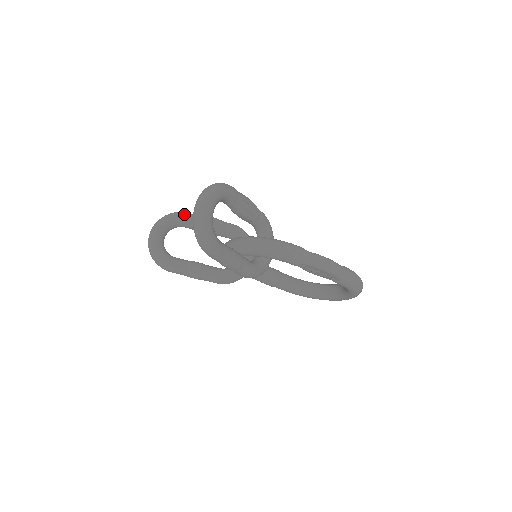
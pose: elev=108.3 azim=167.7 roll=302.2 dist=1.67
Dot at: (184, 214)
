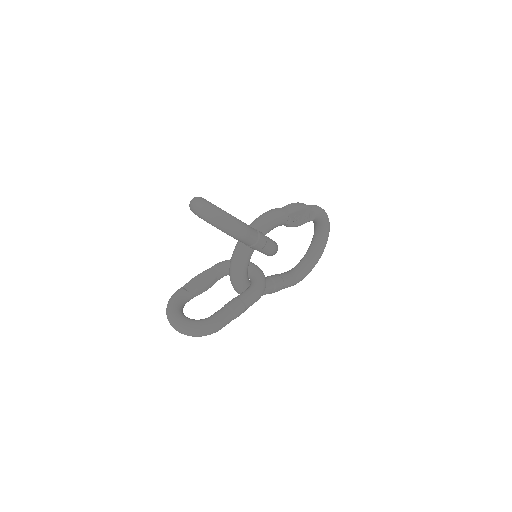
Dot at: (178, 290)
